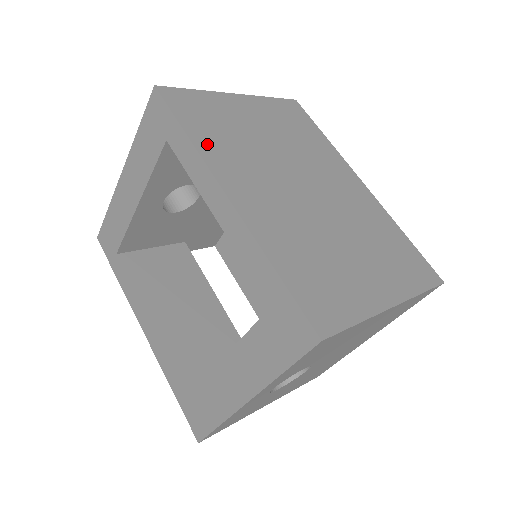
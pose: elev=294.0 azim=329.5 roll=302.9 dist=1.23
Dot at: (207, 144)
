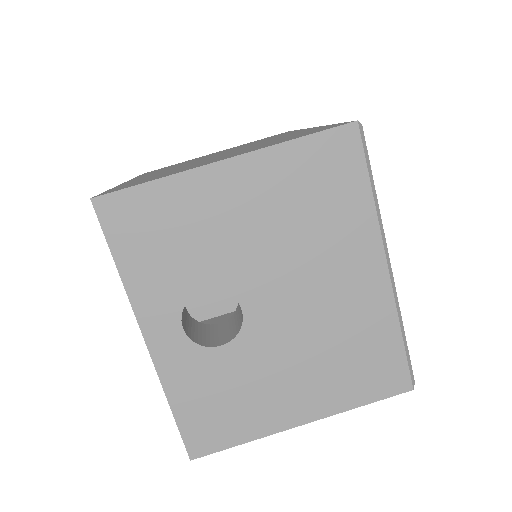
Dot at: occluded
